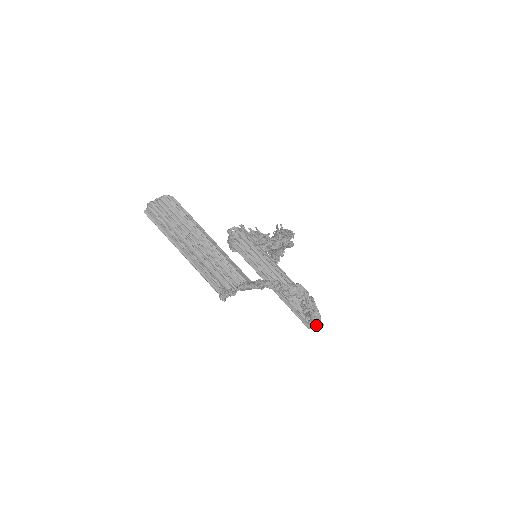
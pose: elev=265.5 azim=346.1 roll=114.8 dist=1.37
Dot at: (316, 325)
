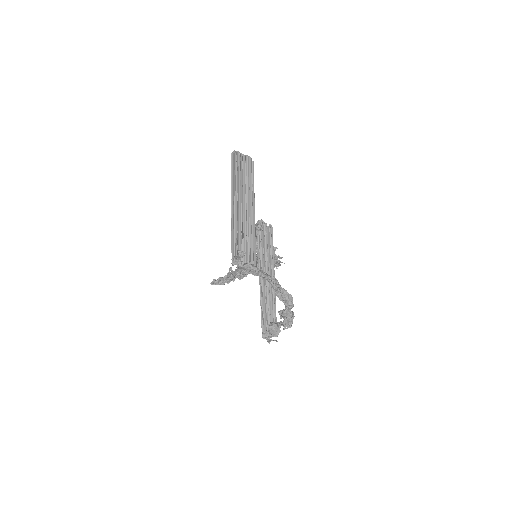
Dot at: occluded
